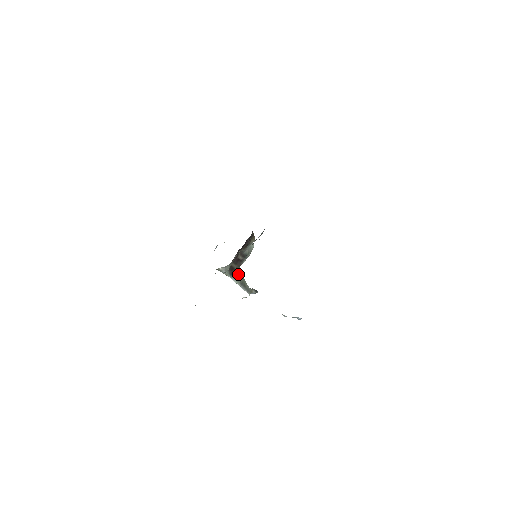
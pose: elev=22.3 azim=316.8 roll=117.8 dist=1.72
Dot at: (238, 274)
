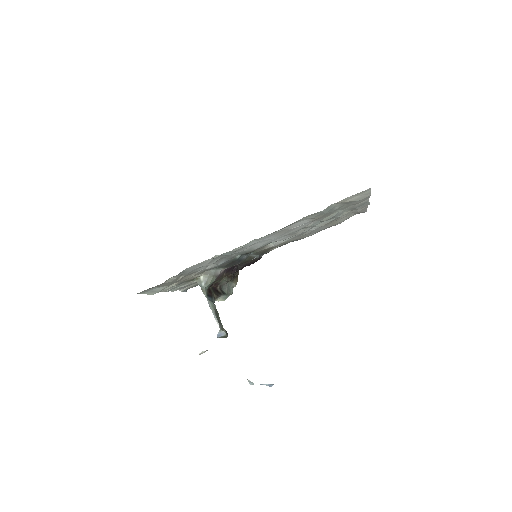
Dot at: occluded
